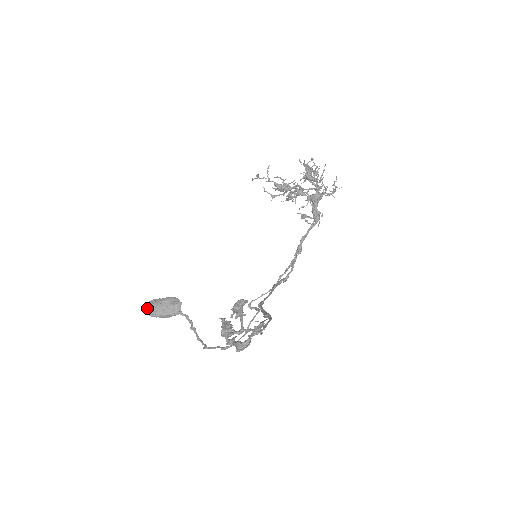
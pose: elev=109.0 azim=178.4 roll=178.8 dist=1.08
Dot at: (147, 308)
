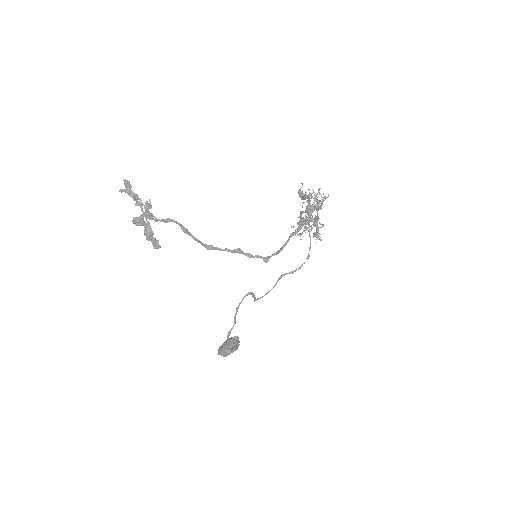
Dot at: (218, 349)
